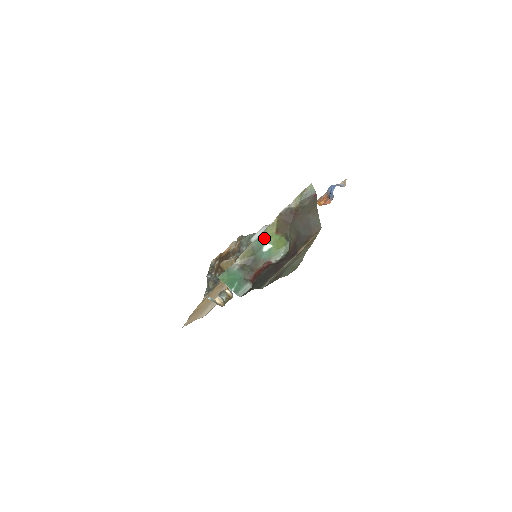
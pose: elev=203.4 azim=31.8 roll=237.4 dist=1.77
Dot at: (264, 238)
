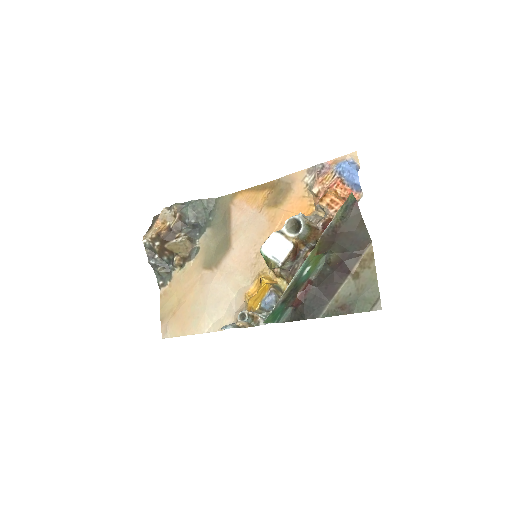
Dot at: (306, 265)
